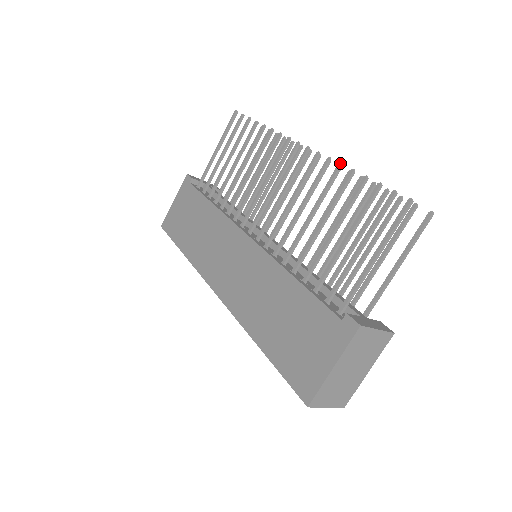
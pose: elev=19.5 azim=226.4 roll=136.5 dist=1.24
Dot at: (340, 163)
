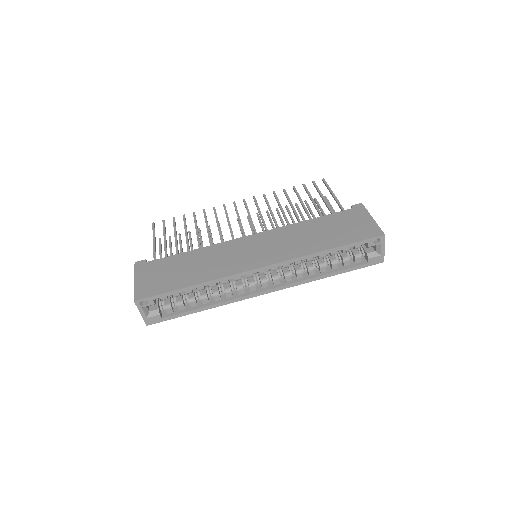
Dot at: (273, 191)
